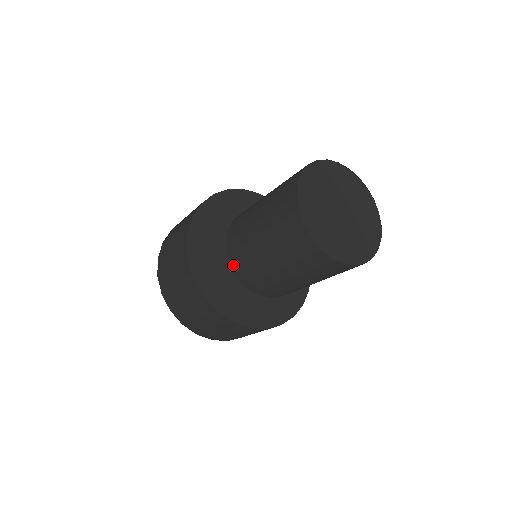
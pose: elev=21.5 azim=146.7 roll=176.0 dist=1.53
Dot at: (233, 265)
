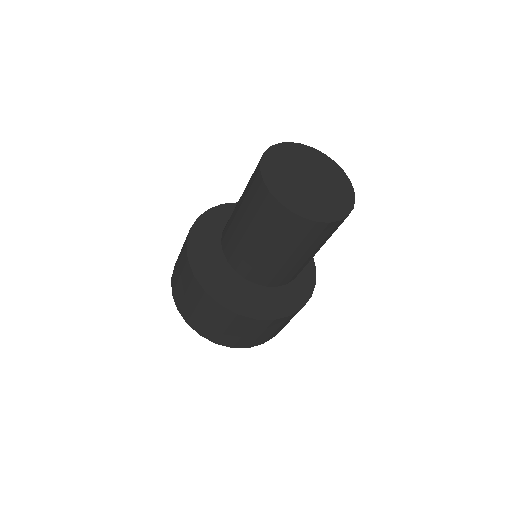
Dot at: (237, 269)
